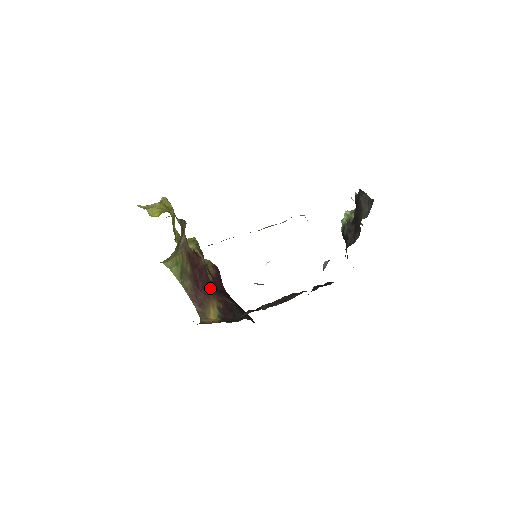
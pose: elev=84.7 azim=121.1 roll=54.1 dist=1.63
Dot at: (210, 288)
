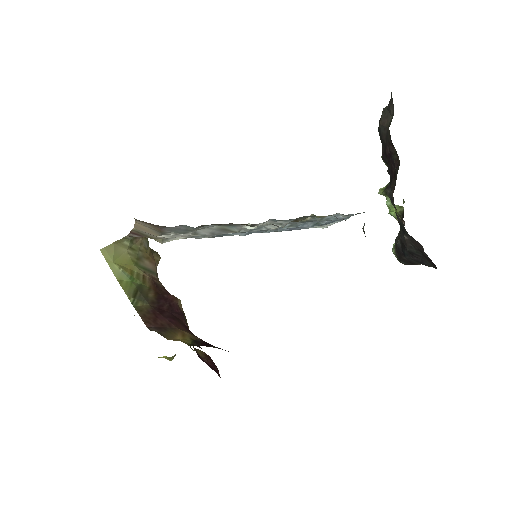
Dot at: (184, 326)
